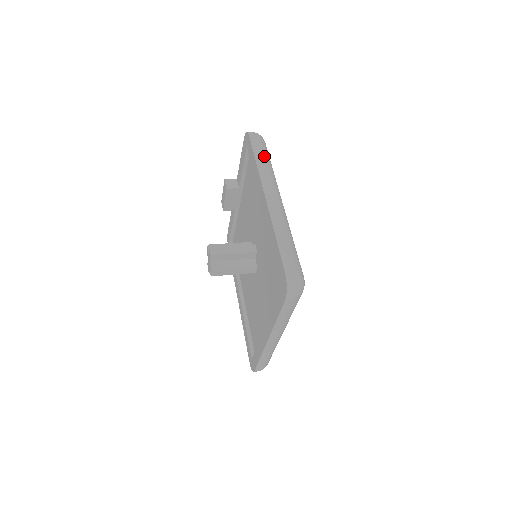
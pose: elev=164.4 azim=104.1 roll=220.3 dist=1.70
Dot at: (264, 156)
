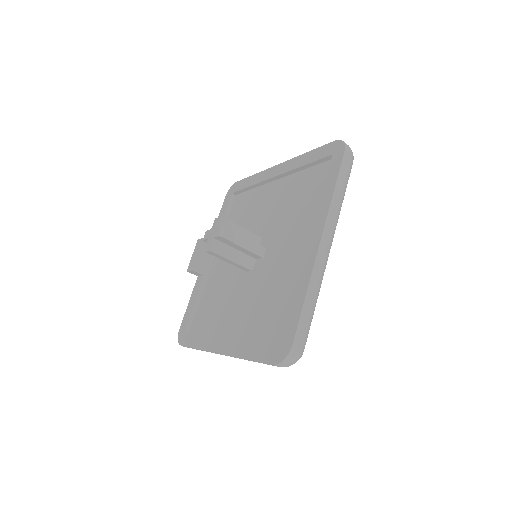
Dot at: occluded
